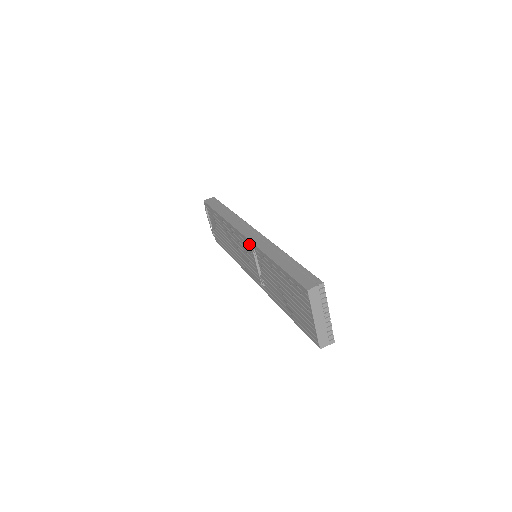
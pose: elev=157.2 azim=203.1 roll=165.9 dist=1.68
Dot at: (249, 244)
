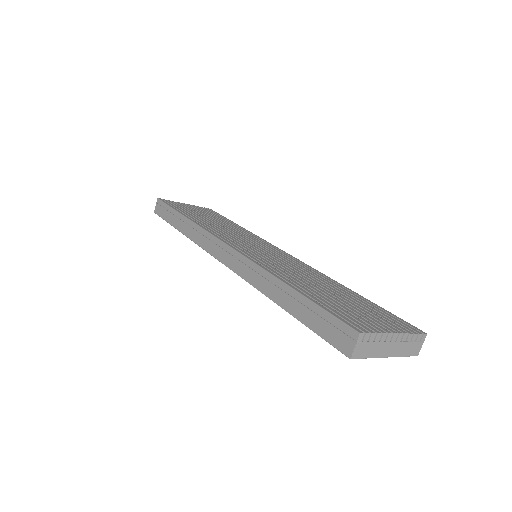
Dot at: occluded
